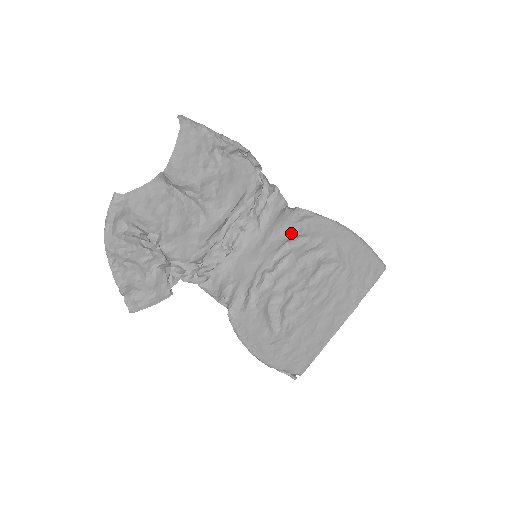
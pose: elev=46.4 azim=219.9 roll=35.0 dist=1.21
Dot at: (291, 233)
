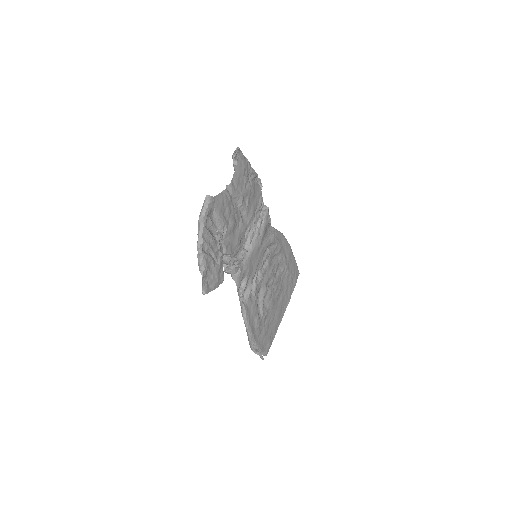
Dot at: (271, 241)
